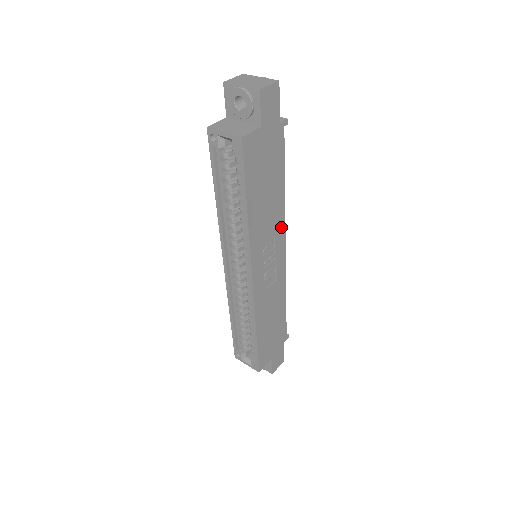
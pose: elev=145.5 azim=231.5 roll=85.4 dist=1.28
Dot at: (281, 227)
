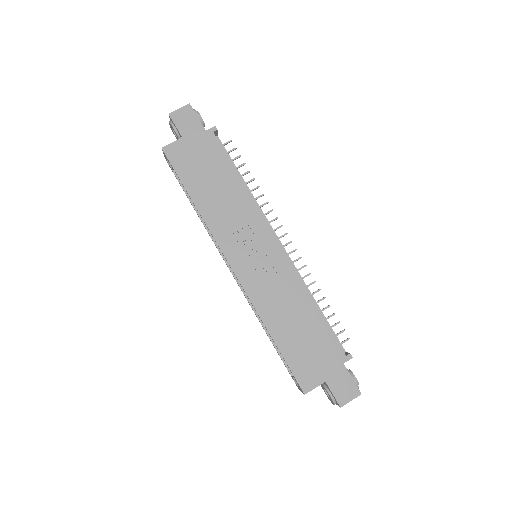
Dot at: (256, 217)
